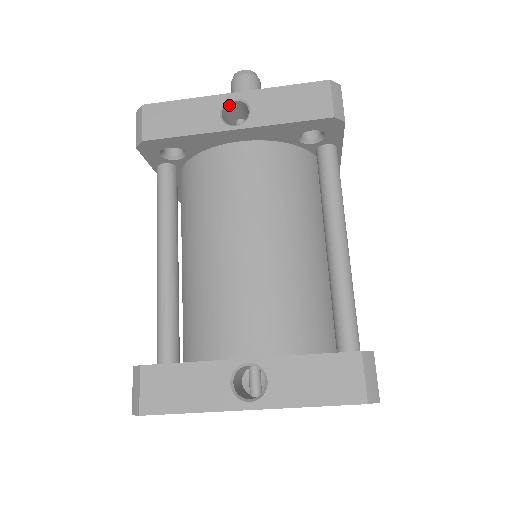
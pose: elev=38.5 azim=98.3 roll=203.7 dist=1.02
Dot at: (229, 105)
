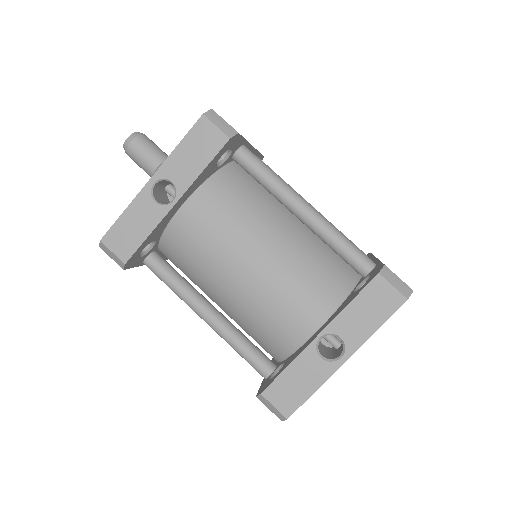
Dot at: (154, 189)
